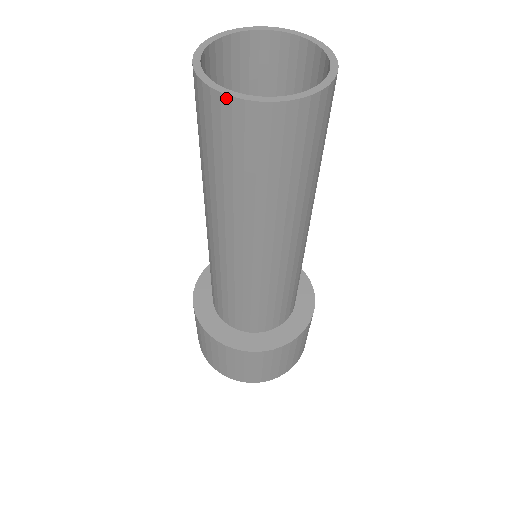
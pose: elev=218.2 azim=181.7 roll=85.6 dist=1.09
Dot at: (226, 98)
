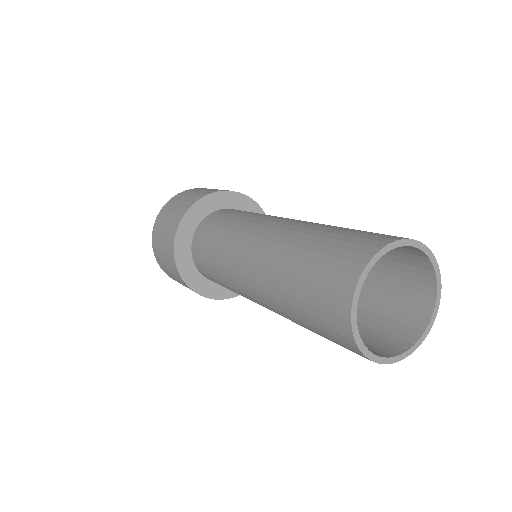
Dot at: (366, 357)
